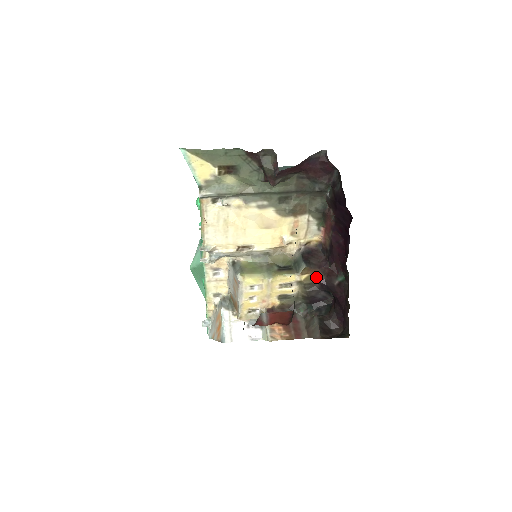
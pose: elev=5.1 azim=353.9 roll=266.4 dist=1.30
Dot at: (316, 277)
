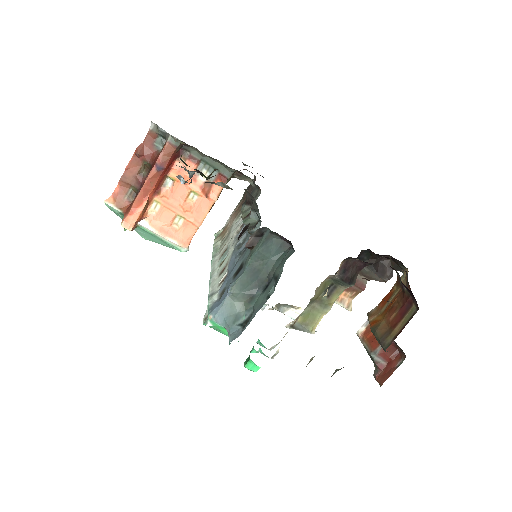
Dot at: occluded
